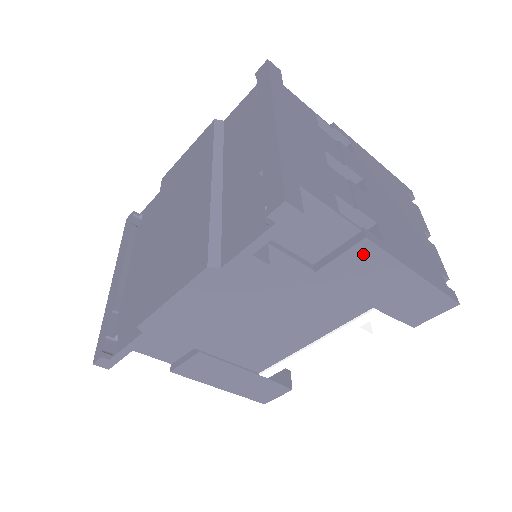
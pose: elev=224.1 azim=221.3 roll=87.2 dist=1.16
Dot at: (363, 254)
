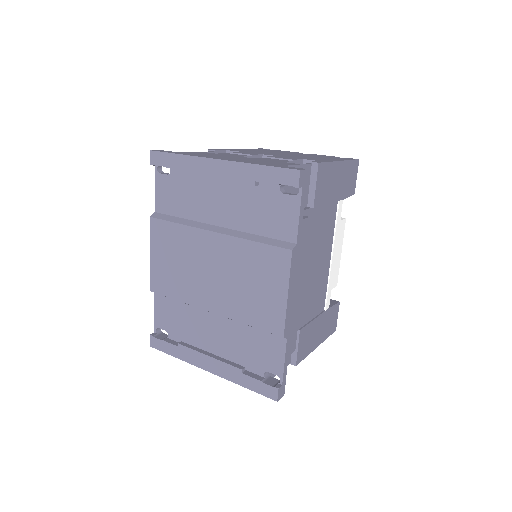
Dot at: (322, 174)
